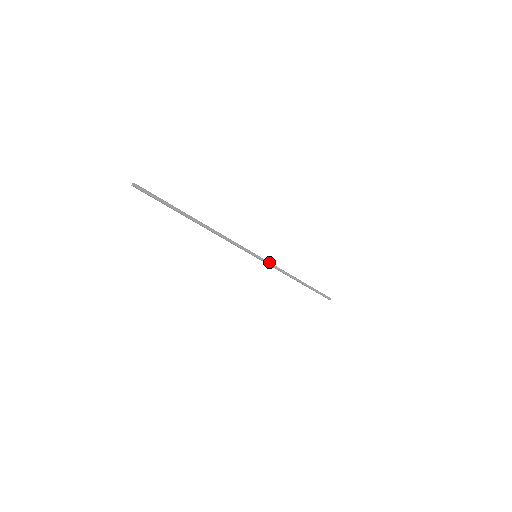
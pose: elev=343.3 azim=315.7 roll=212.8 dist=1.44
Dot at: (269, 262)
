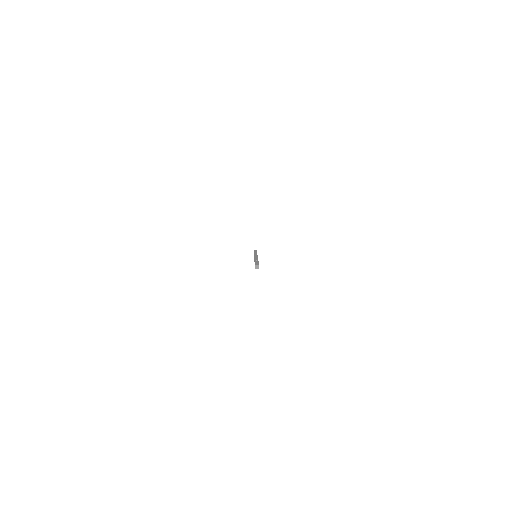
Dot at: occluded
